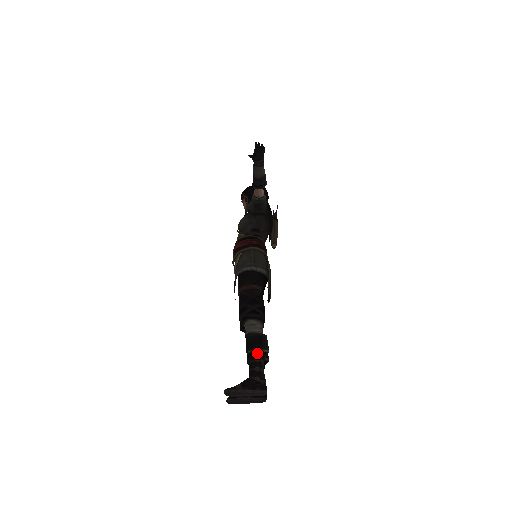
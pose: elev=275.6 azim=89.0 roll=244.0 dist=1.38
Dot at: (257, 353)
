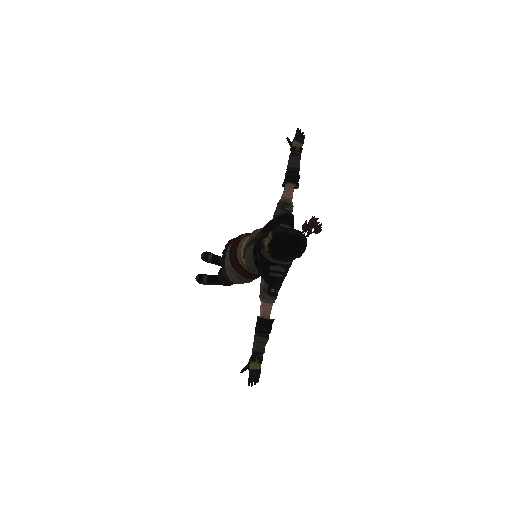
Dot at: occluded
